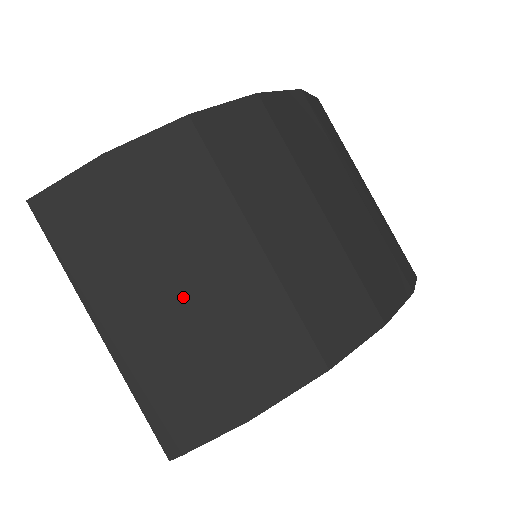
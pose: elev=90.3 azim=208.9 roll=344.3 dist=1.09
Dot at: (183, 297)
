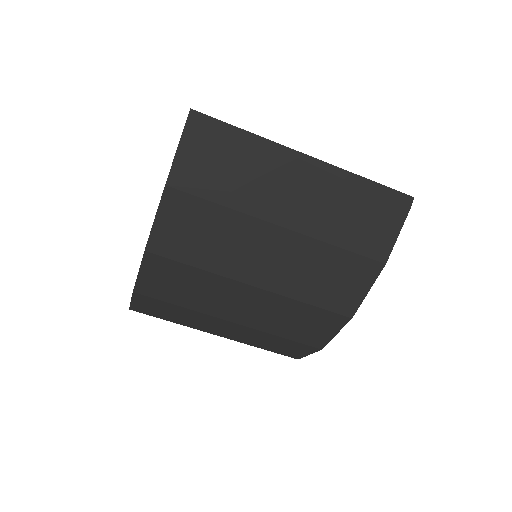
Dot at: (224, 337)
